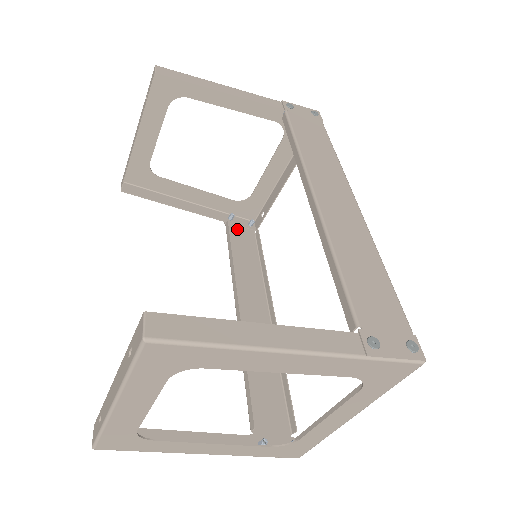
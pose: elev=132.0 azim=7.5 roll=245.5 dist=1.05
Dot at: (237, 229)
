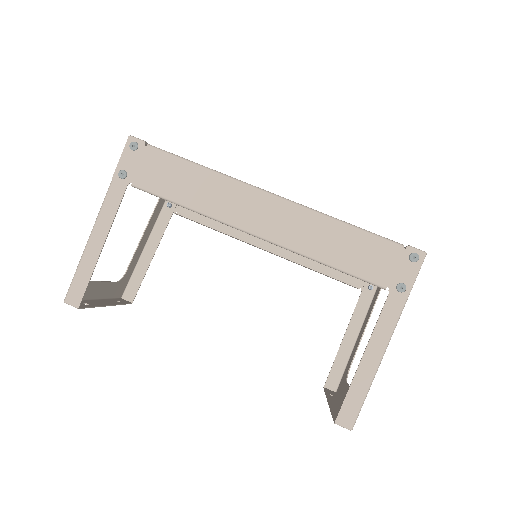
Dot at: occluded
